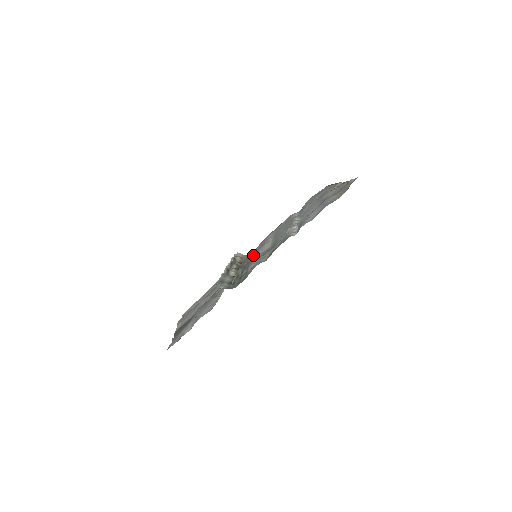
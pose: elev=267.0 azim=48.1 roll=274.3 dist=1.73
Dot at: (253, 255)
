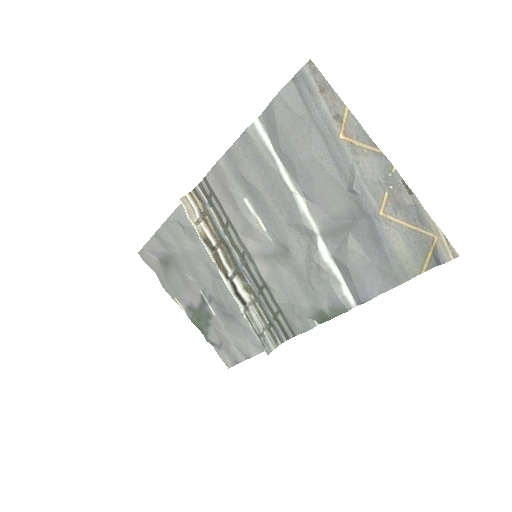
Dot at: (230, 226)
